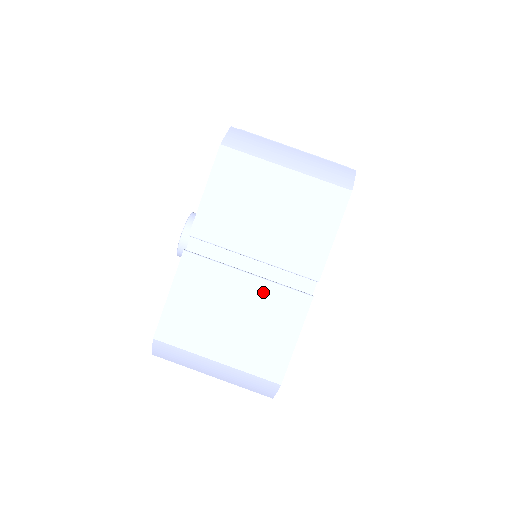
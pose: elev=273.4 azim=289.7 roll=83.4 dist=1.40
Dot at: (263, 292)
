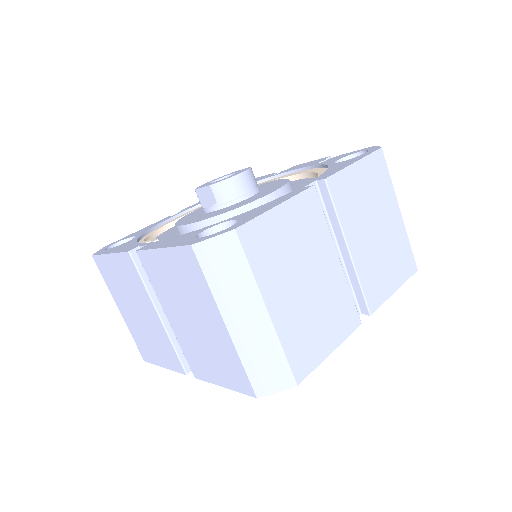
Dot at: (338, 284)
